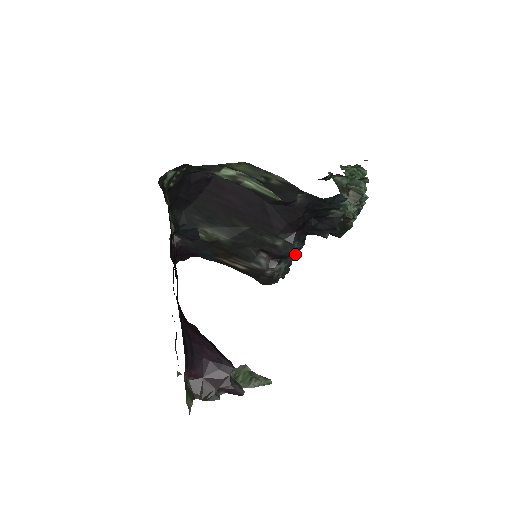
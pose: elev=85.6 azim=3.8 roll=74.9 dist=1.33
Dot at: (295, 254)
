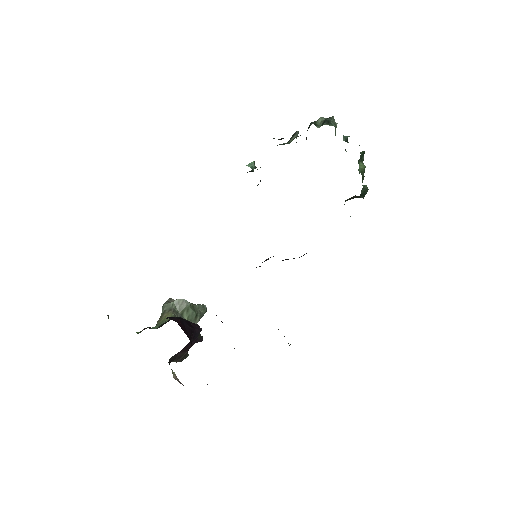
Dot at: occluded
